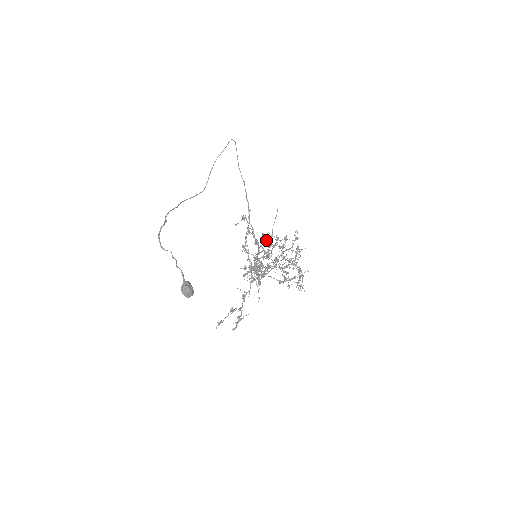
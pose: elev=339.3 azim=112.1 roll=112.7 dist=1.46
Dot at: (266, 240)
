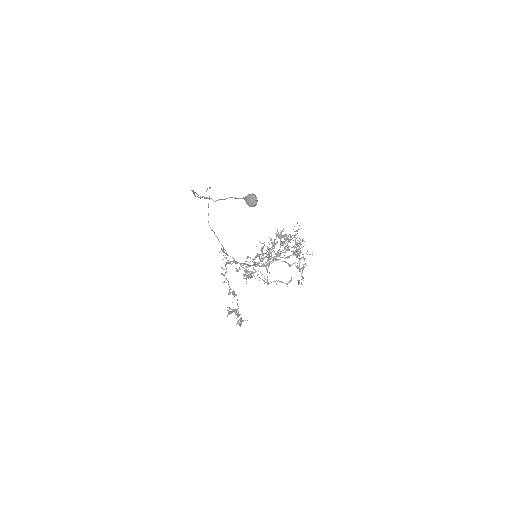
Dot at: occluded
